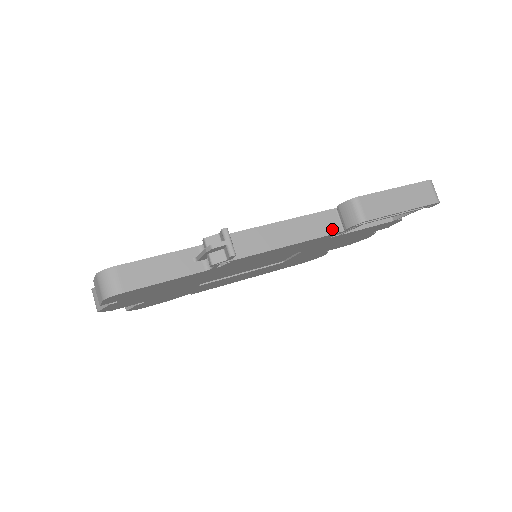
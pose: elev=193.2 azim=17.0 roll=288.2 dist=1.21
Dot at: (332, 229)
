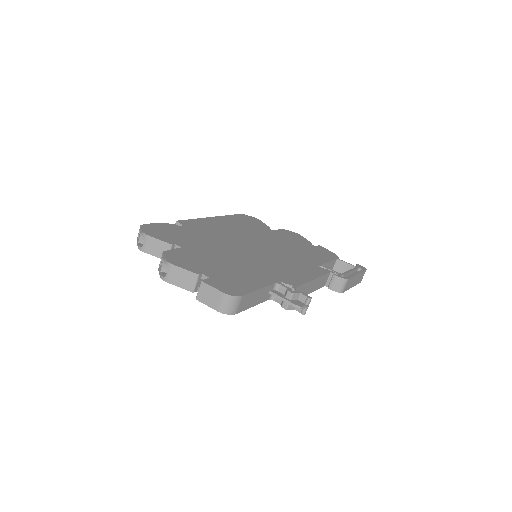
Dot at: (323, 285)
